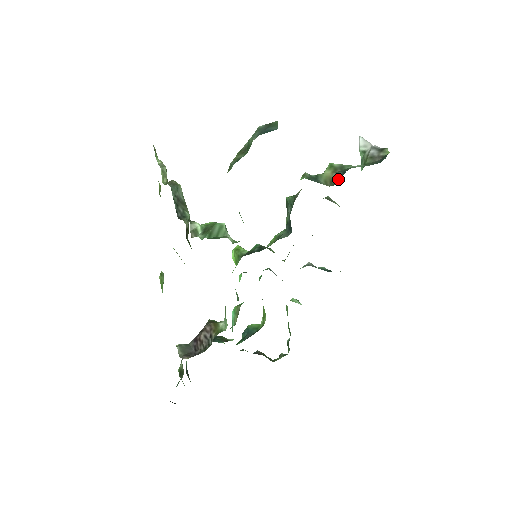
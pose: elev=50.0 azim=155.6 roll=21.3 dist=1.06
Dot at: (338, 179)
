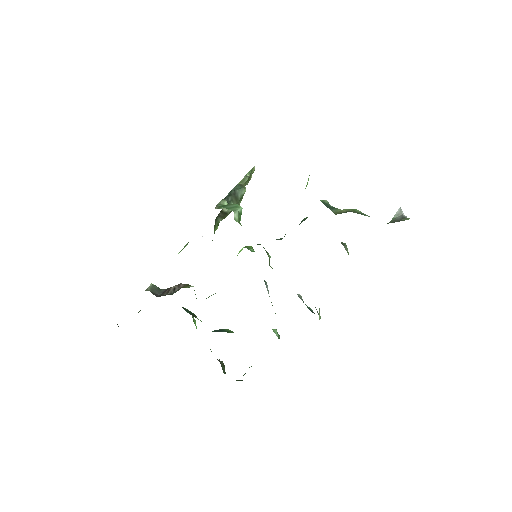
Dot at: (346, 212)
